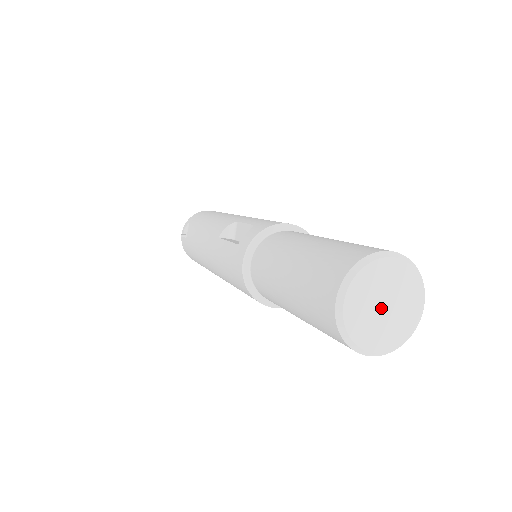
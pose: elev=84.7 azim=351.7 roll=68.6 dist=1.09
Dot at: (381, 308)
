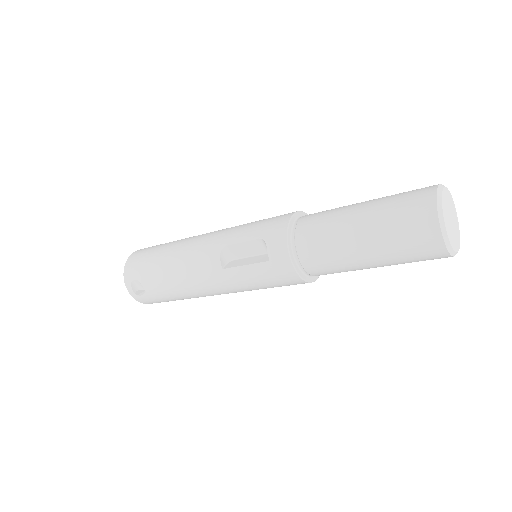
Dot at: (451, 223)
